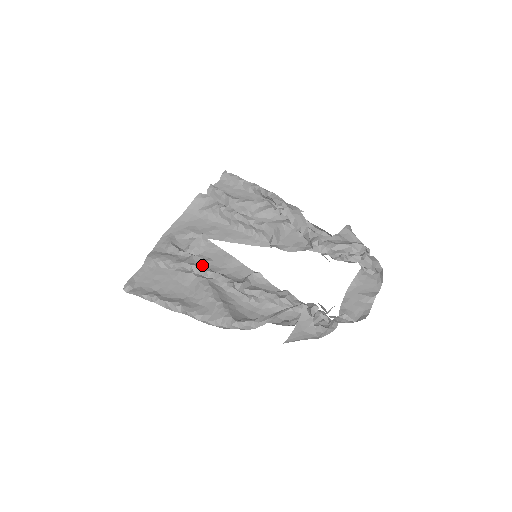
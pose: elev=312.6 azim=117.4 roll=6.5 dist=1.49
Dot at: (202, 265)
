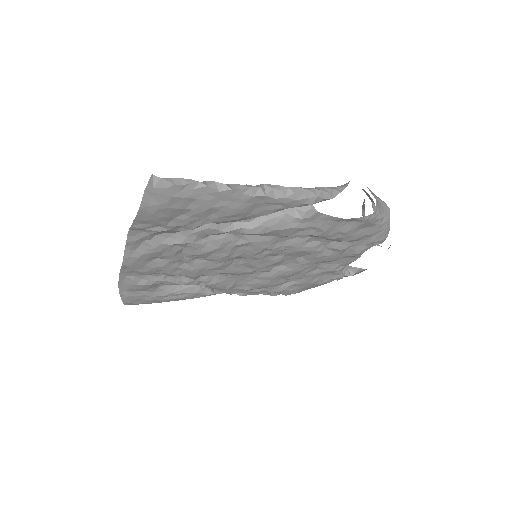
Dot at: occluded
